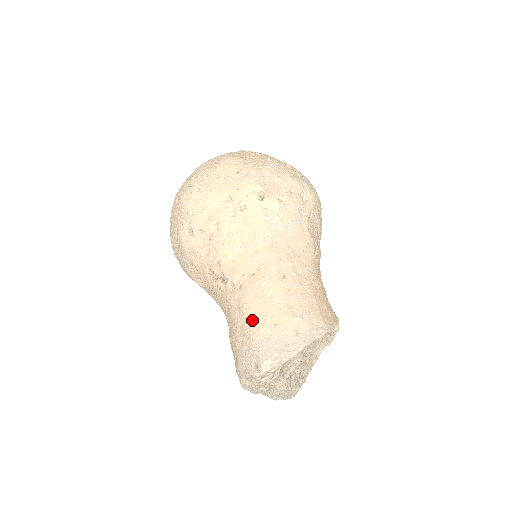
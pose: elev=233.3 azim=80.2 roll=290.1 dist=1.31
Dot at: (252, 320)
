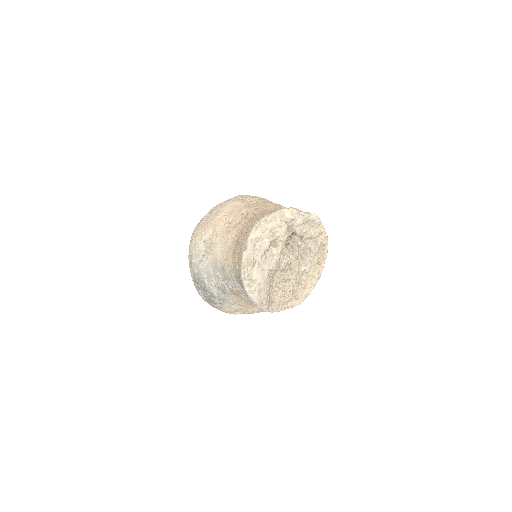
Dot at: occluded
